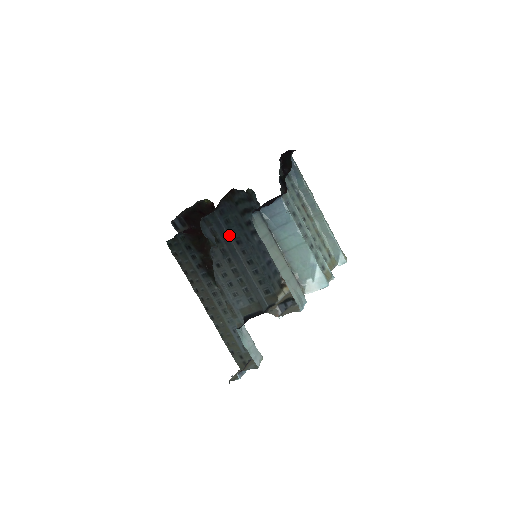
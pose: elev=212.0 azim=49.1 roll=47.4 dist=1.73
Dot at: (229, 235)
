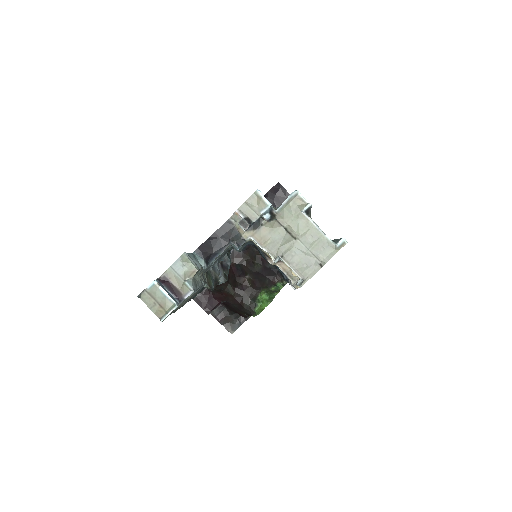
Dot at: occluded
